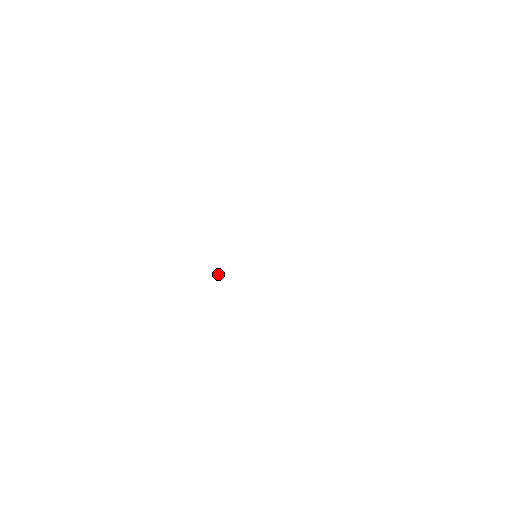
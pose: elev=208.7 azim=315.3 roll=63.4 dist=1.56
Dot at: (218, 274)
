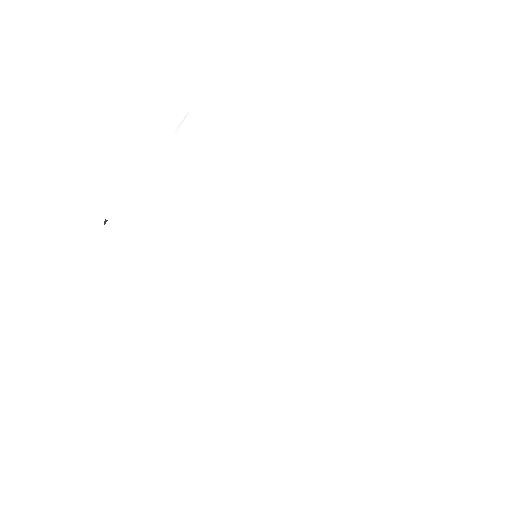
Dot at: (190, 247)
